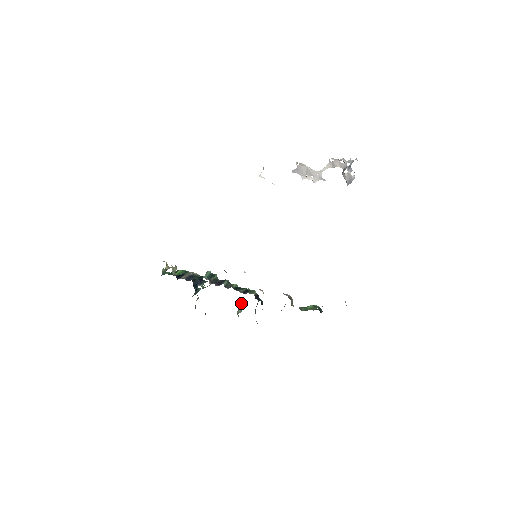
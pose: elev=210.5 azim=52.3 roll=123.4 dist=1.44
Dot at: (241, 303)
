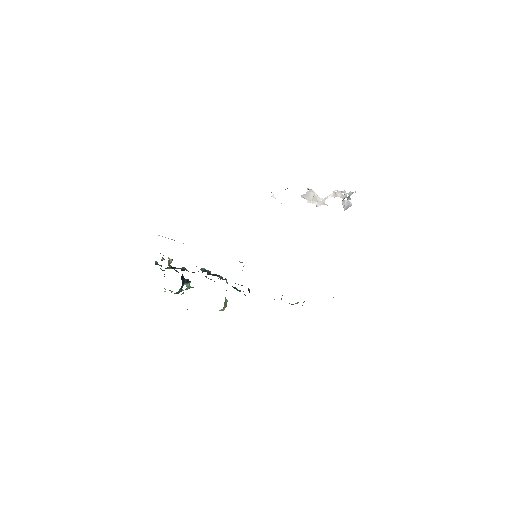
Dot at: (225, 302)
